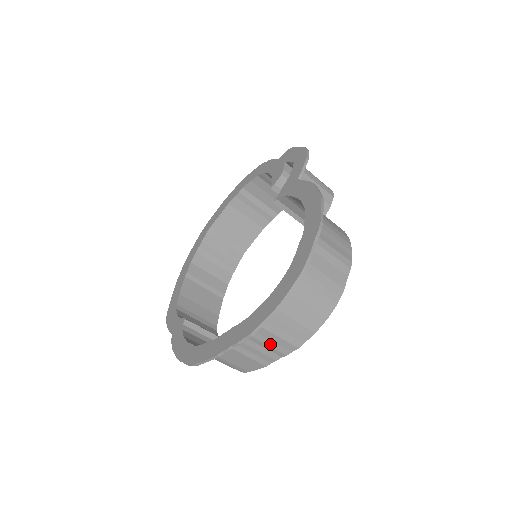
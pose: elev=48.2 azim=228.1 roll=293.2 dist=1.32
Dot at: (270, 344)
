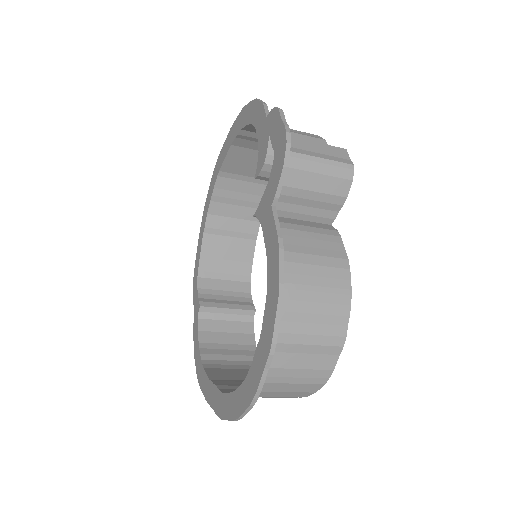
Dot at: occluded
